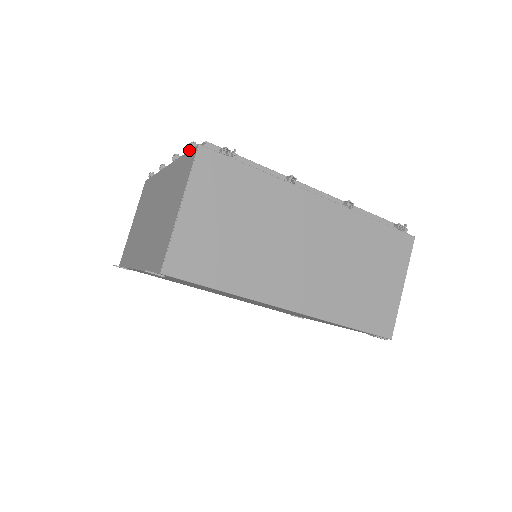
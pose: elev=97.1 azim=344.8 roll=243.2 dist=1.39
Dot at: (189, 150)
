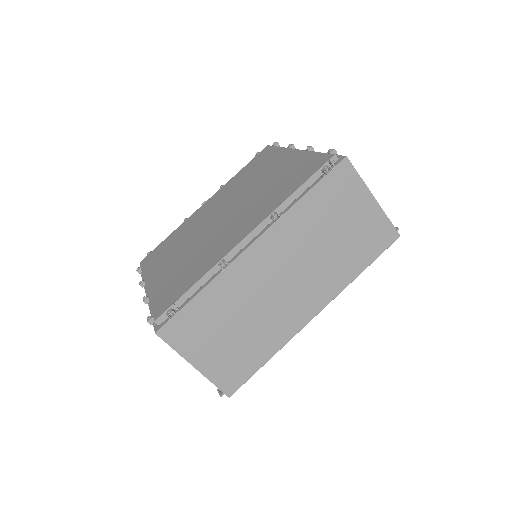
Dot at: (152, 323)
